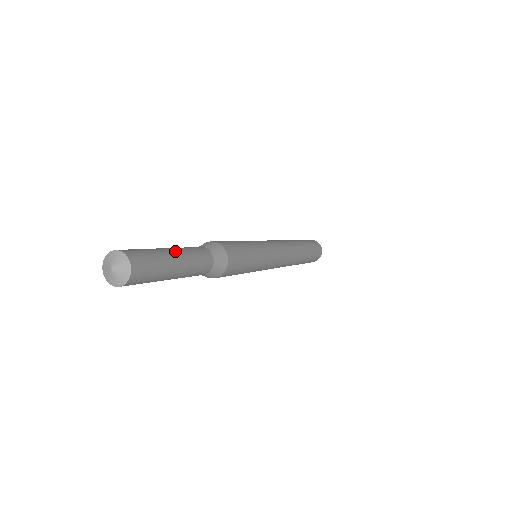
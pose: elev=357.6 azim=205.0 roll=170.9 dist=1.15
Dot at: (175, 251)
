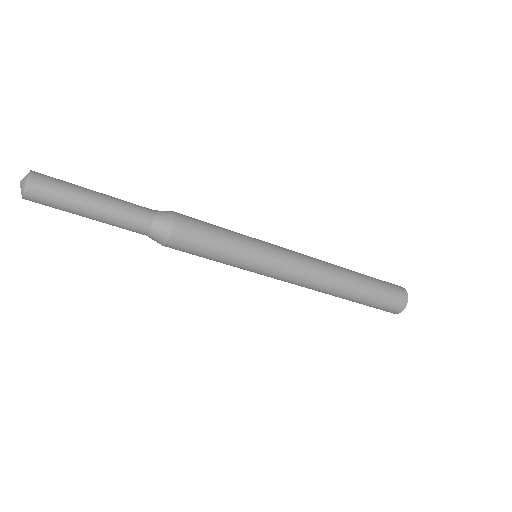
Dot at: (99, 193)
